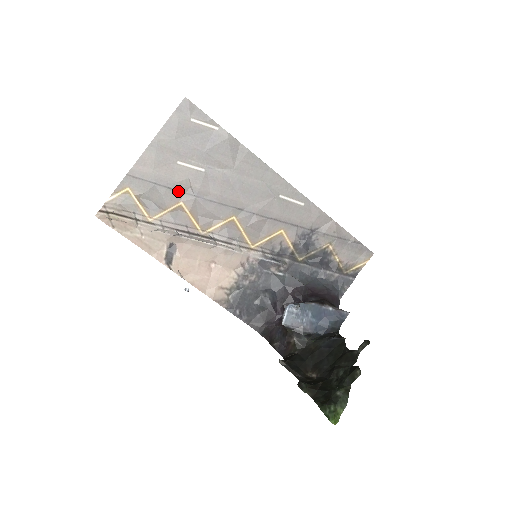
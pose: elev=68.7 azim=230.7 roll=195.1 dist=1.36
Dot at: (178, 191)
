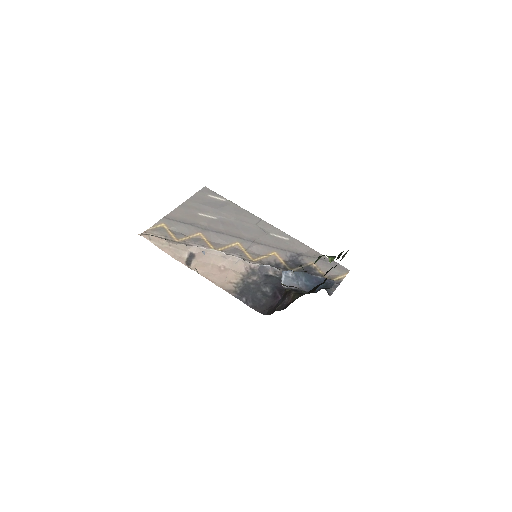
Dot at: (198, 227)
